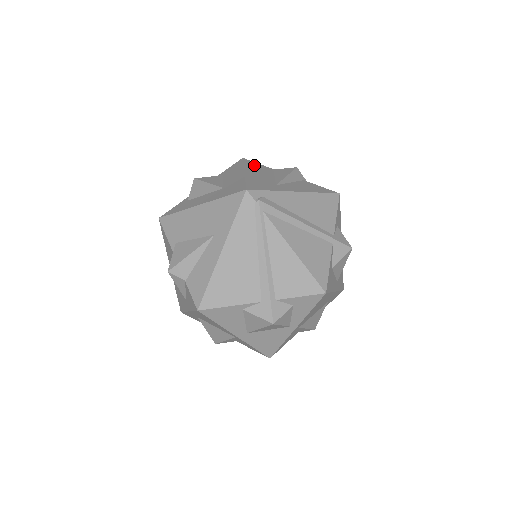
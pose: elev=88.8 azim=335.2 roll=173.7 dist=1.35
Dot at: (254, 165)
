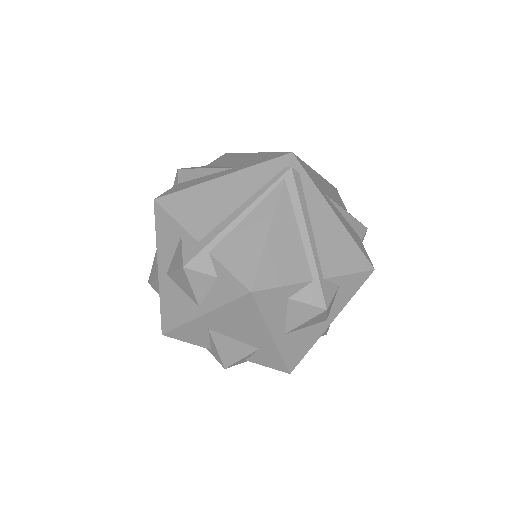
Dot at: (336, 192)
